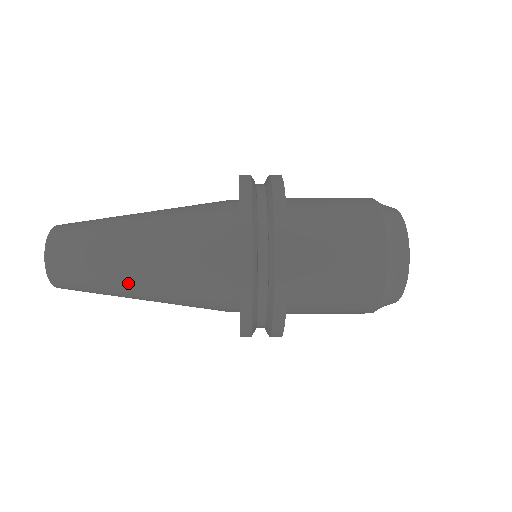
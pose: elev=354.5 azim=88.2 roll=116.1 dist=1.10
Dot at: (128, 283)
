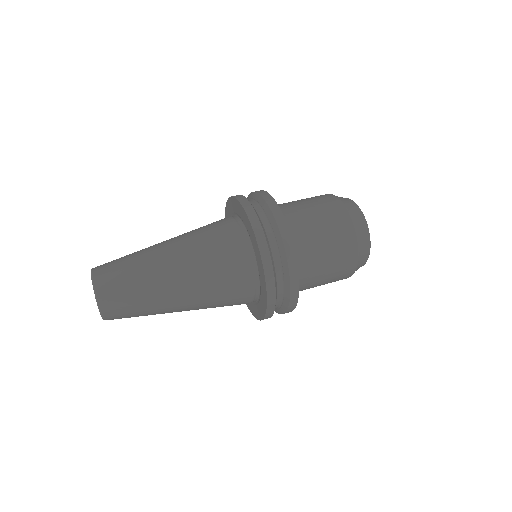
Dot at: (172, 312)
